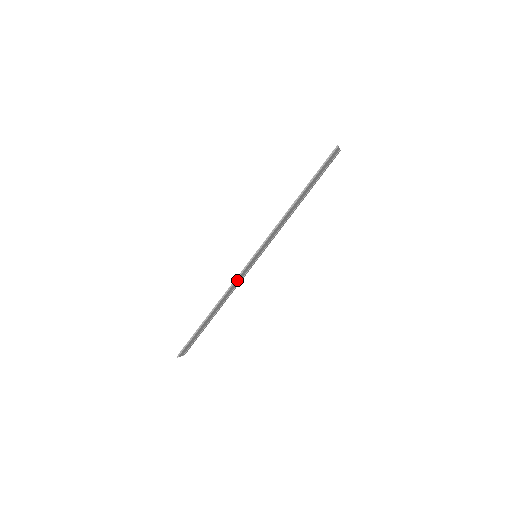
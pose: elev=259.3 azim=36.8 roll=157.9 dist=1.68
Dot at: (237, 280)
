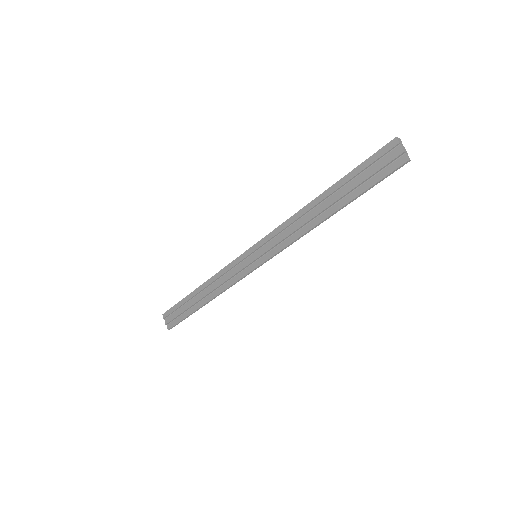
Dot at: (234, 280)
